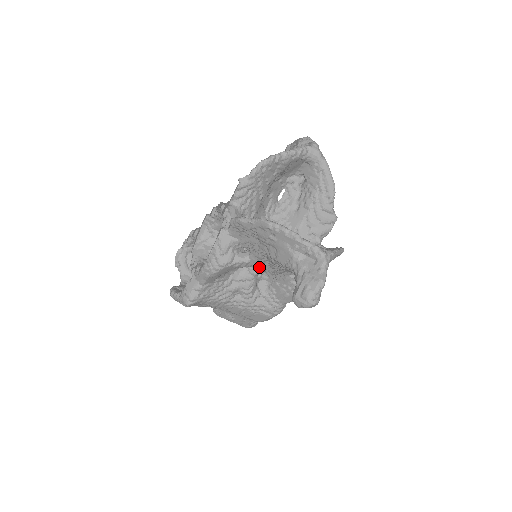
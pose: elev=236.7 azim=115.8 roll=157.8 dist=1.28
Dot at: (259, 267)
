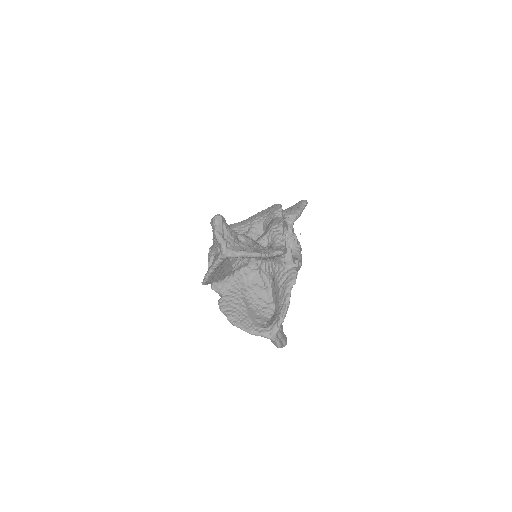
Dot at: occluded
